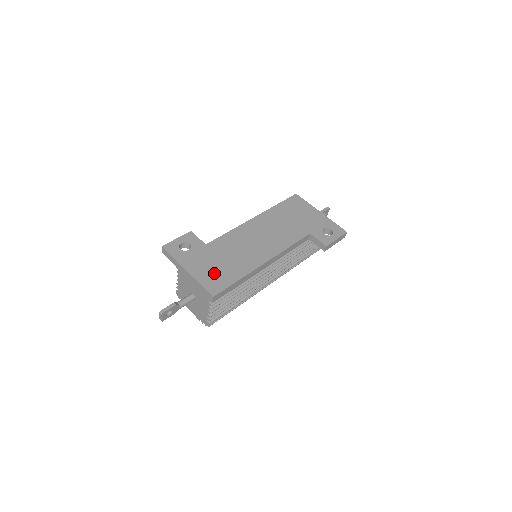
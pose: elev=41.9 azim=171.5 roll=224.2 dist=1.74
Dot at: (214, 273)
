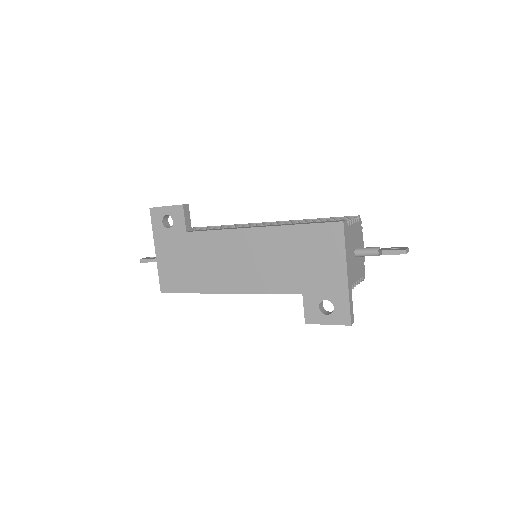
Dot at: (174, 270)
